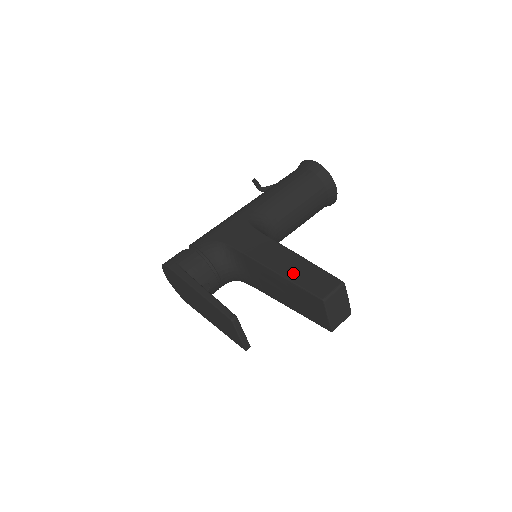
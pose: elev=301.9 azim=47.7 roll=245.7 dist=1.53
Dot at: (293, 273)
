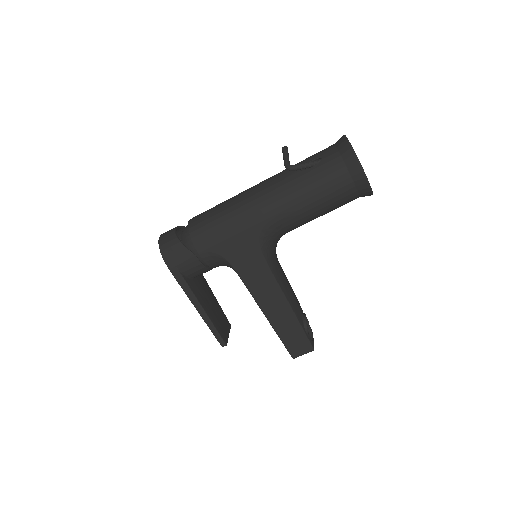
Dot at: (281, 327)
